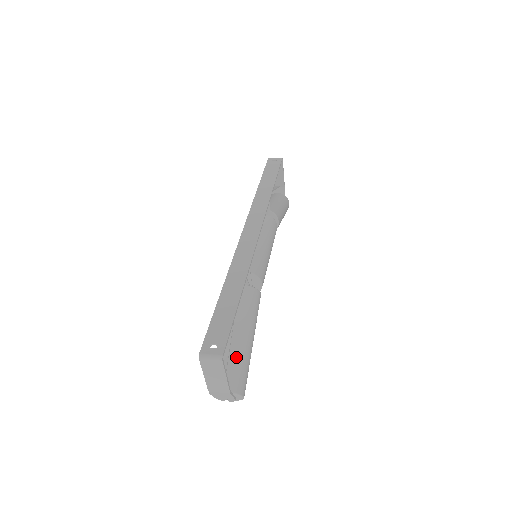
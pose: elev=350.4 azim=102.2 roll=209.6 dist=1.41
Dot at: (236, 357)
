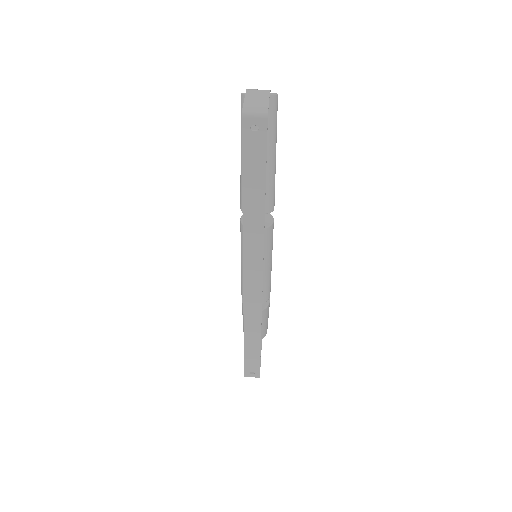
Dot at: occluded
